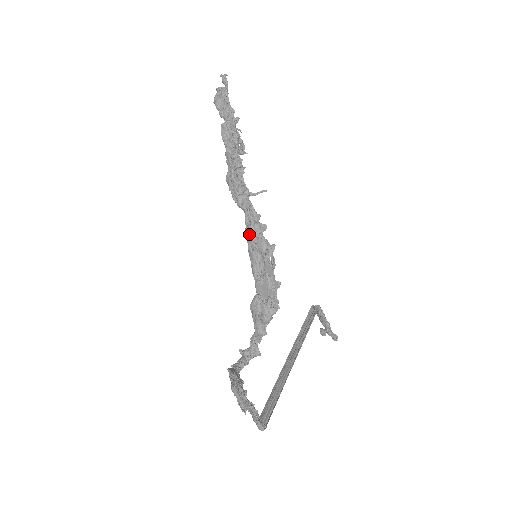
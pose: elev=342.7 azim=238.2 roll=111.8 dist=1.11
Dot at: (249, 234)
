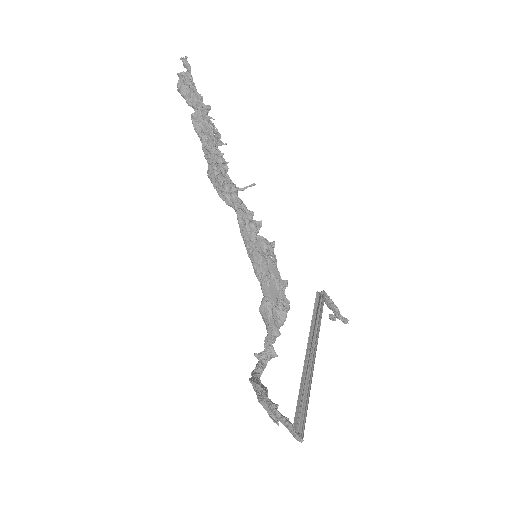
Dot at: (245, 234)
